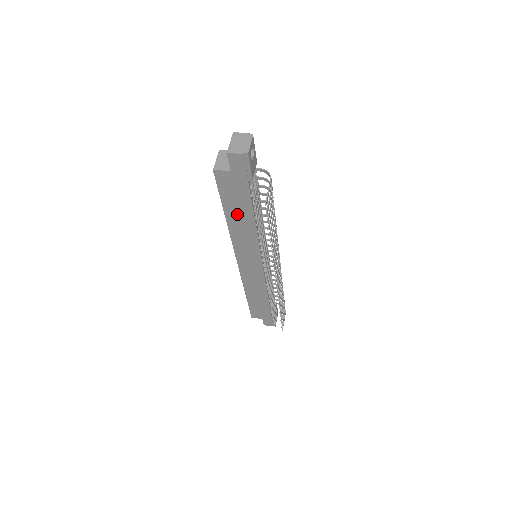
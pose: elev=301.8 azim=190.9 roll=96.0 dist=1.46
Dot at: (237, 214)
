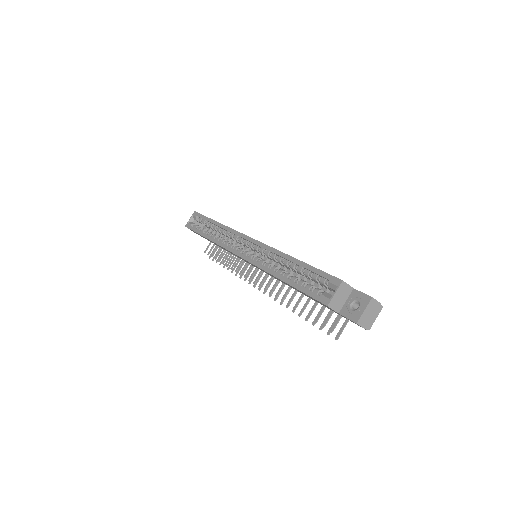
Dot at: (294, 288)
